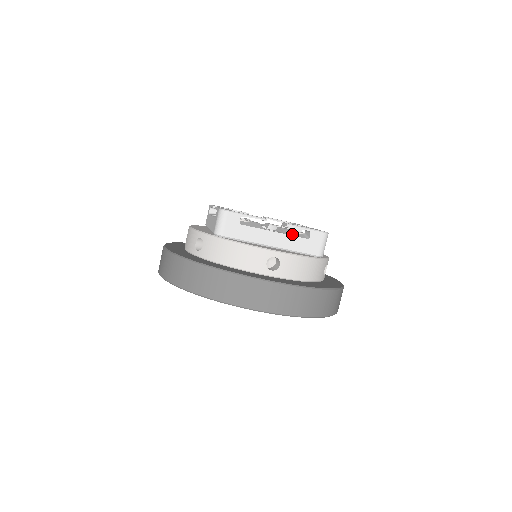
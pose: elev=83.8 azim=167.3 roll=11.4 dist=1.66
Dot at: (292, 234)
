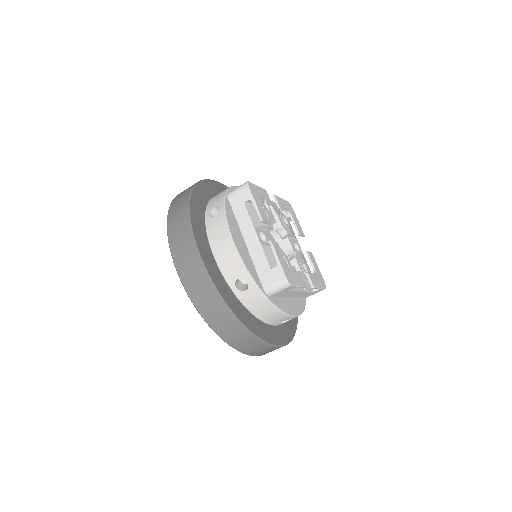
Dot at: (307, 287)
